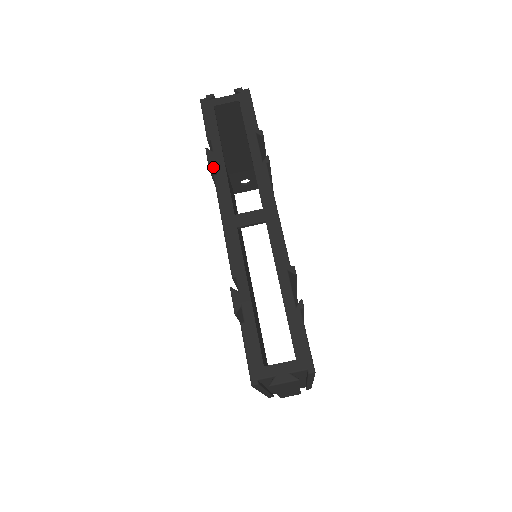
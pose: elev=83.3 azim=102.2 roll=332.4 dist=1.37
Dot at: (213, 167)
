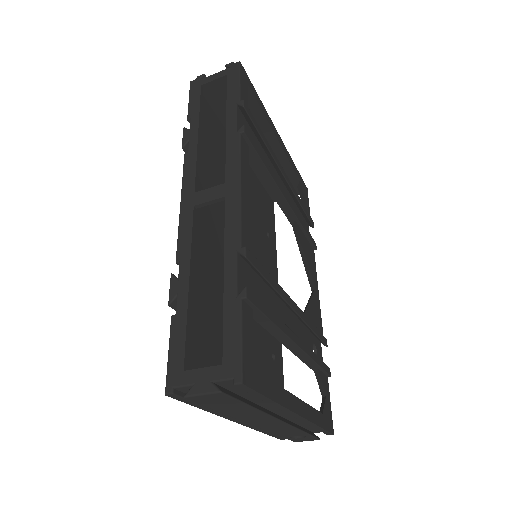
Dot at: (188, 146)
